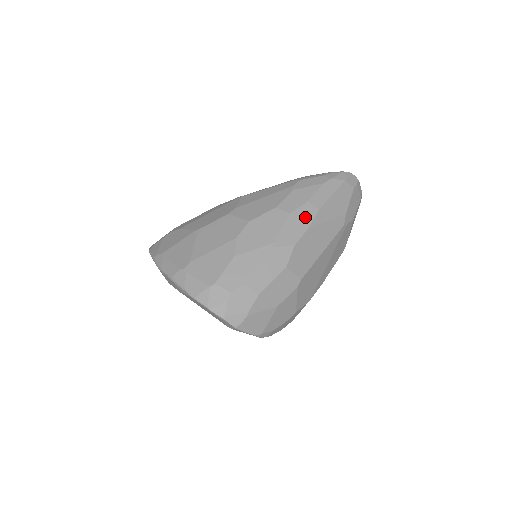
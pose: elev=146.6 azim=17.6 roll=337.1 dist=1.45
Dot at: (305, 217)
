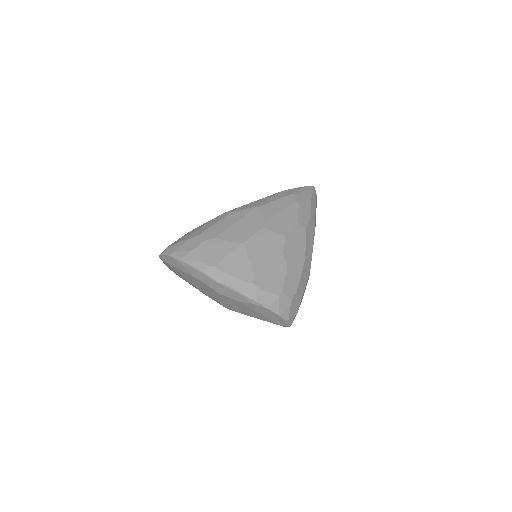
Dot at: (312, 229)
